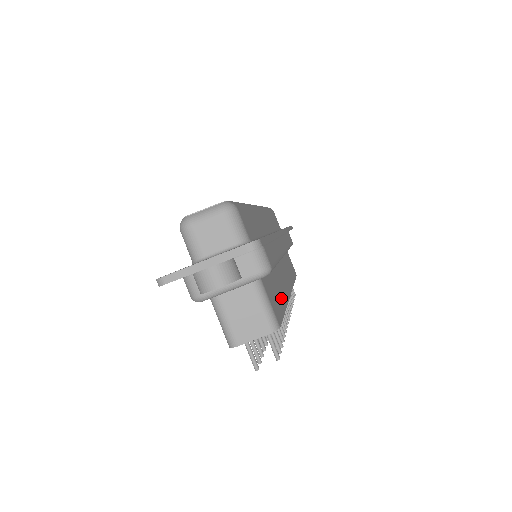
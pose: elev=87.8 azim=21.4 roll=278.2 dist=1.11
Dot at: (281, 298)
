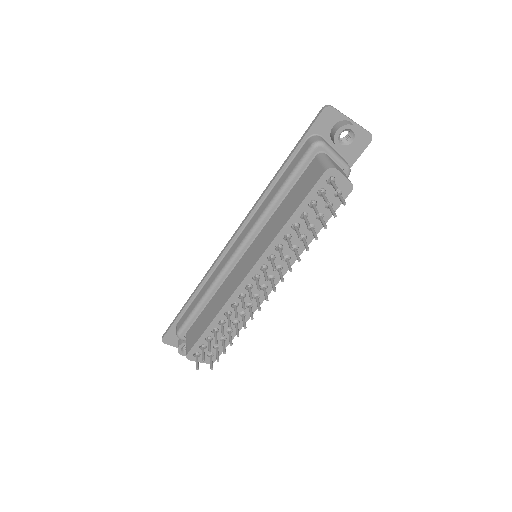
Dot at: occluded
